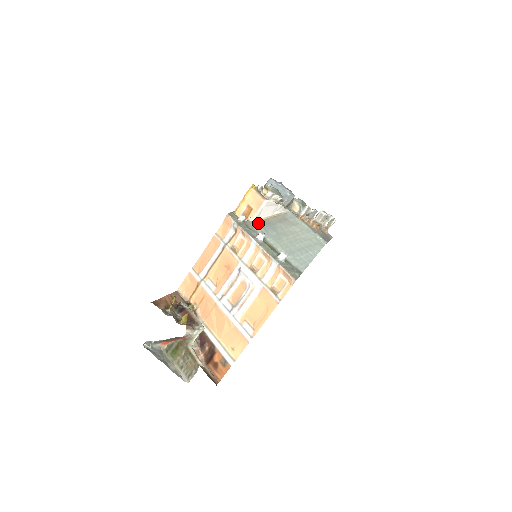
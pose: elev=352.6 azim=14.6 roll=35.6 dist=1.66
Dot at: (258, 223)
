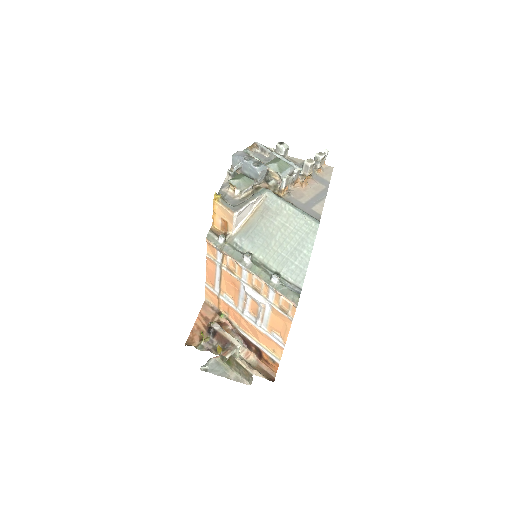
Dot at: (240, 234)
